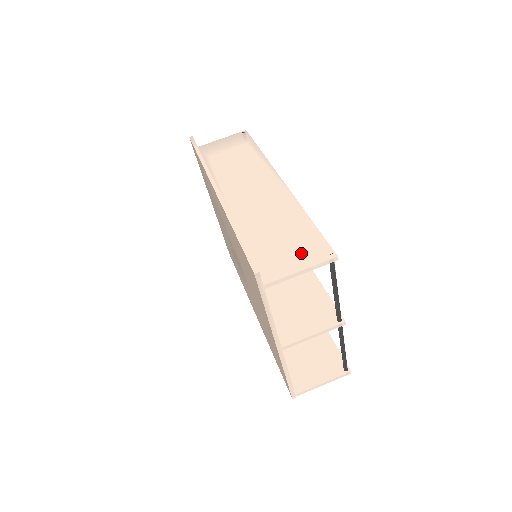
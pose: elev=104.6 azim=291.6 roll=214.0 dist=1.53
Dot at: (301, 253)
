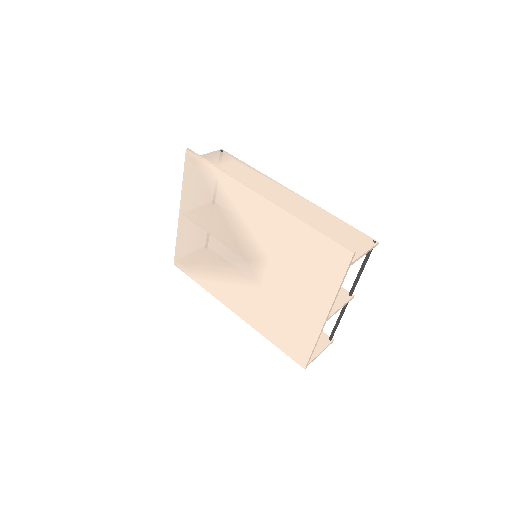
Dot at: (355, 241)
